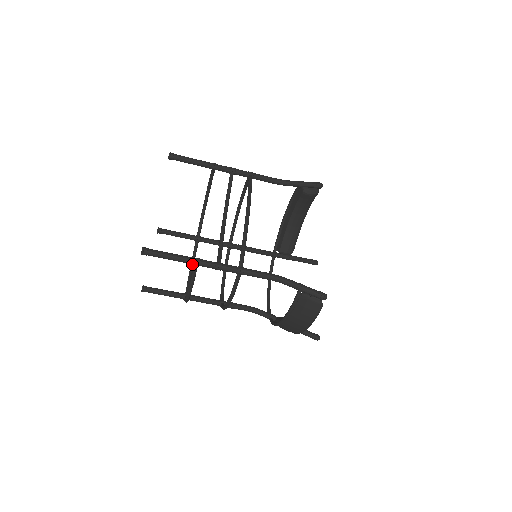
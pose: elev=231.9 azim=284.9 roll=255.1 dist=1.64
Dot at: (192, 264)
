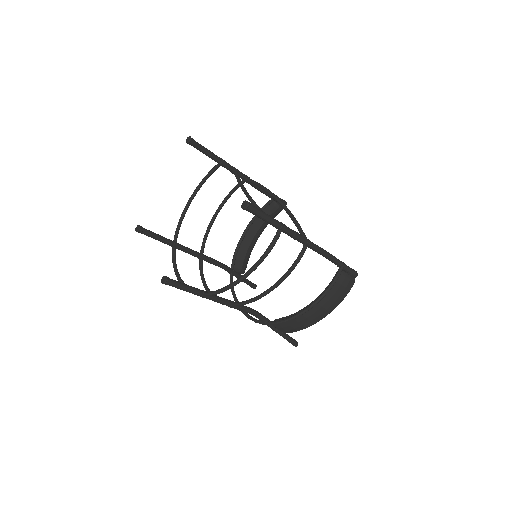
Dot at: (177, 270)
